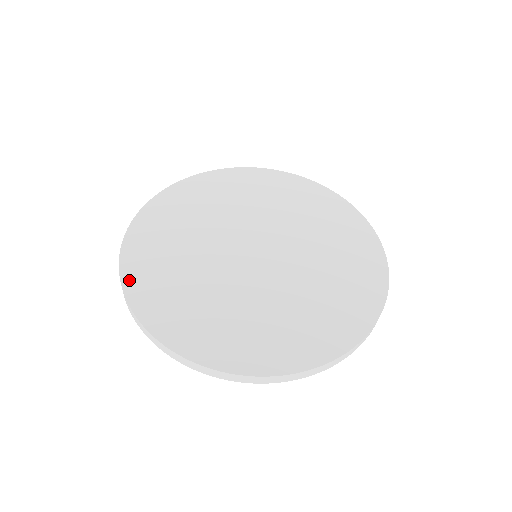
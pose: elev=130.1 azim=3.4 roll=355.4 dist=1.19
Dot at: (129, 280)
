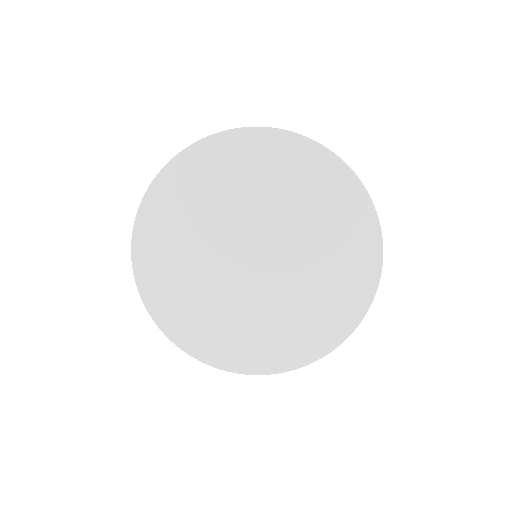
Dot at: (158, 186)
